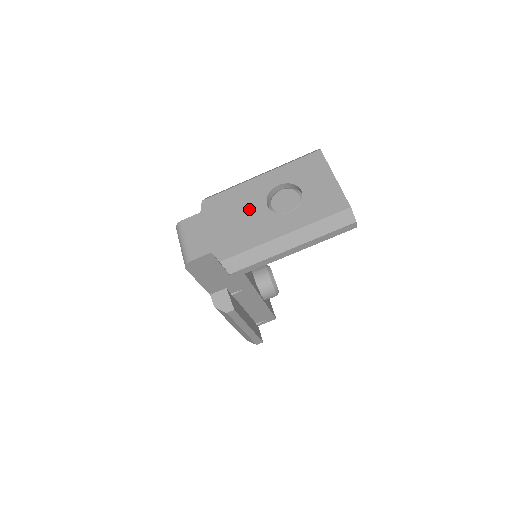
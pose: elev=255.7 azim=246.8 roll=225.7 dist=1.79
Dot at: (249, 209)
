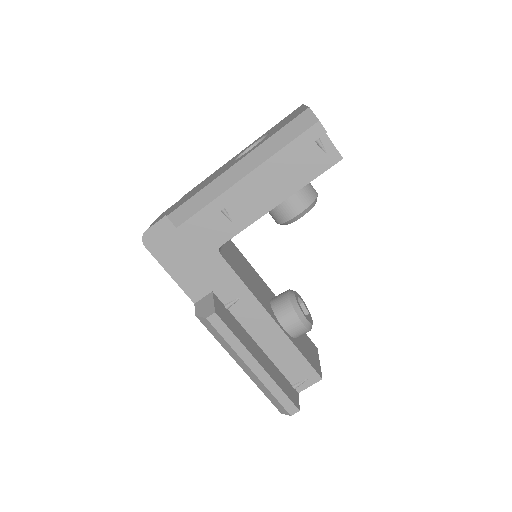
Dot at: (217, 172)
